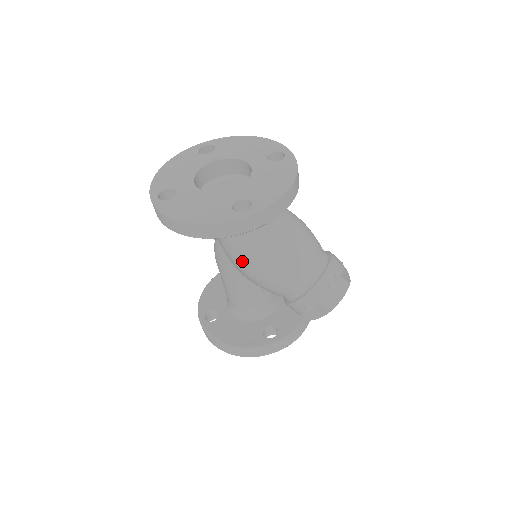
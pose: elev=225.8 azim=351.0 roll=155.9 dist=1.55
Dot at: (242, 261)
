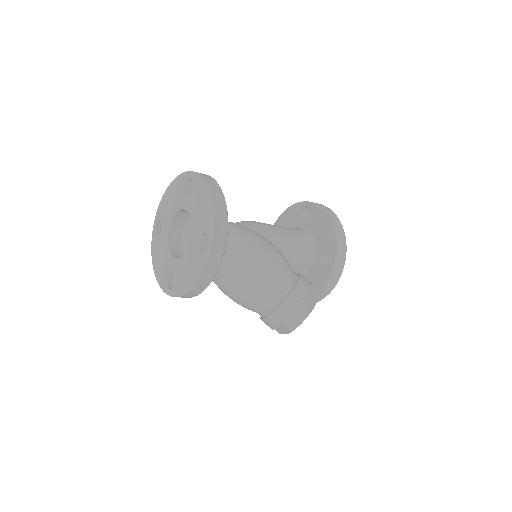
Dot at: occluded
